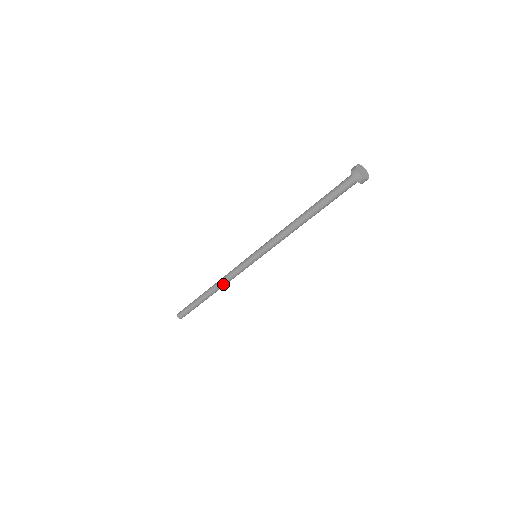
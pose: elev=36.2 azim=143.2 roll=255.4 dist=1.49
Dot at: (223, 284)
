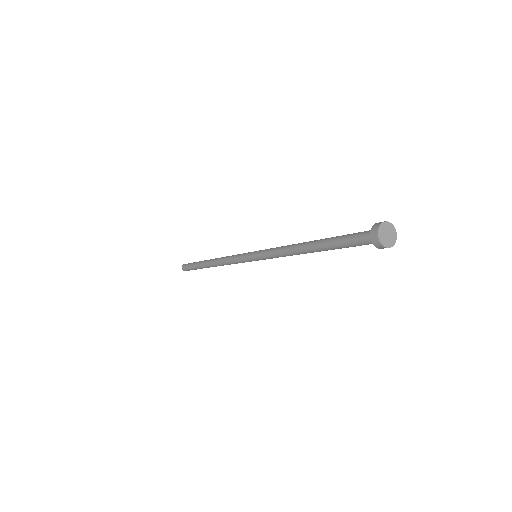
Dot at: occluded
